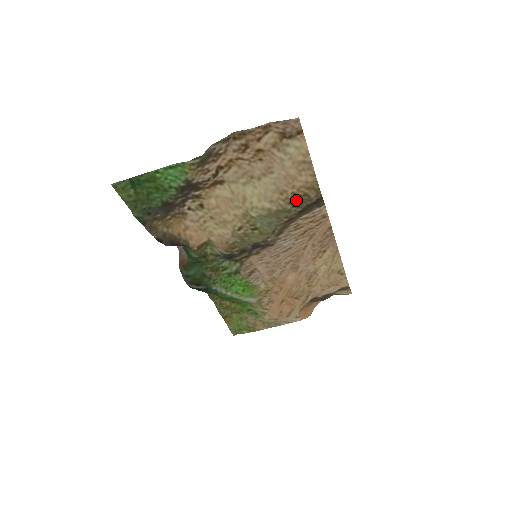
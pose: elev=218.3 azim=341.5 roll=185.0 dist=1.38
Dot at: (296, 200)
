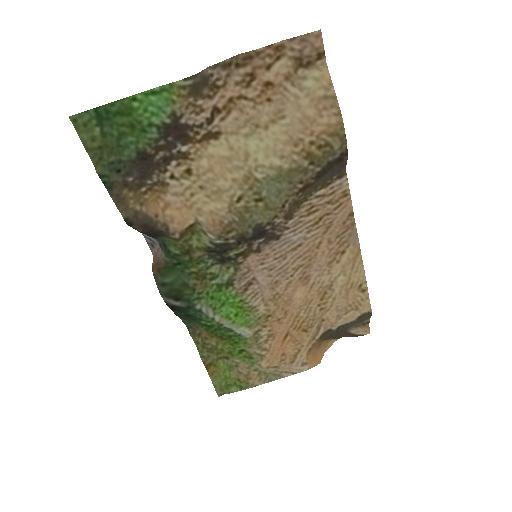
Dot at: (315, 153)
